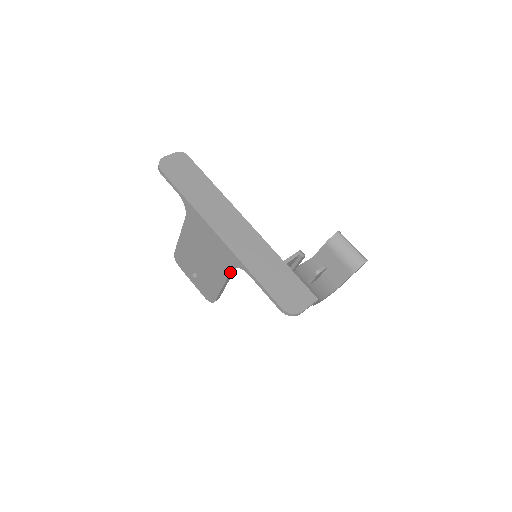
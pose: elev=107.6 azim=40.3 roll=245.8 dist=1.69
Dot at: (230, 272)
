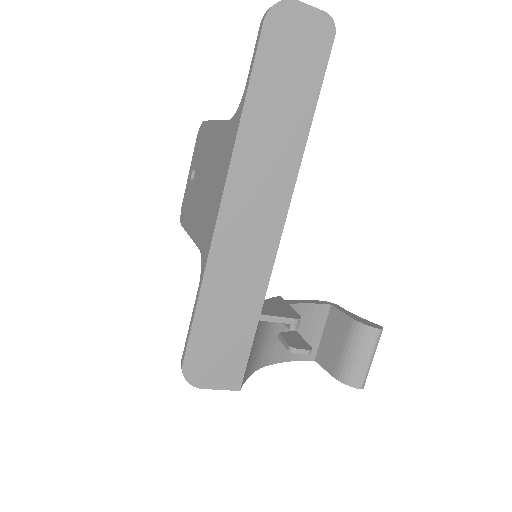
Dot at: (198, 246)
